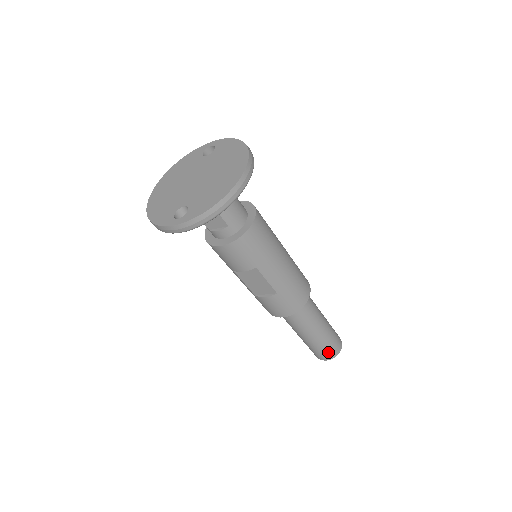
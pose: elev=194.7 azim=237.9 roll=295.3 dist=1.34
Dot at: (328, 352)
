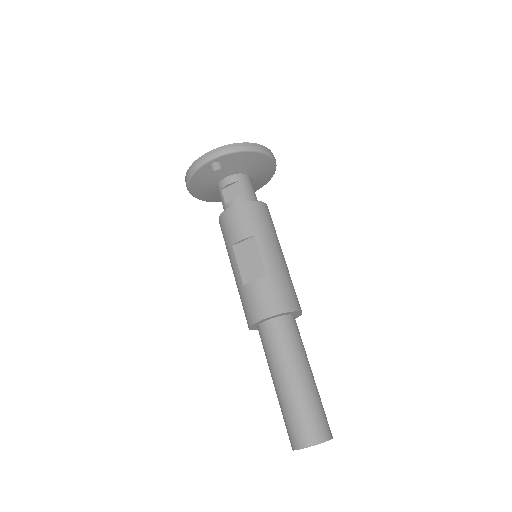
Dot at: (311, 425)
